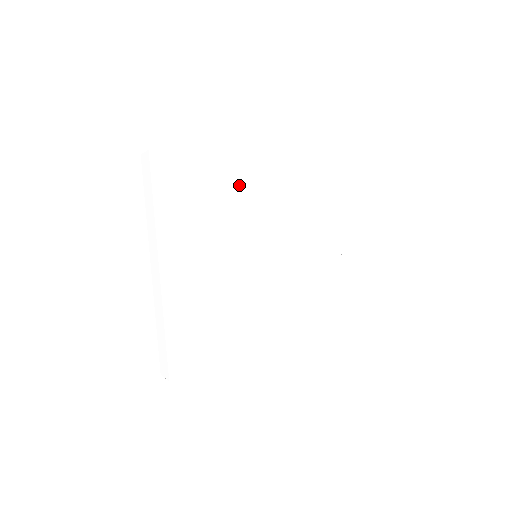
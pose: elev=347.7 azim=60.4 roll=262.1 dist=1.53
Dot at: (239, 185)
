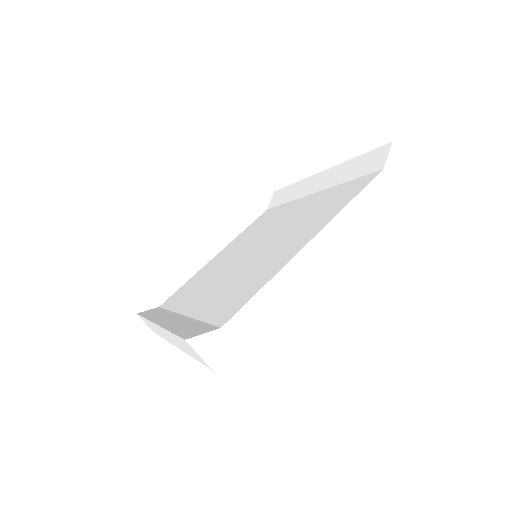
Dot at: occluded
